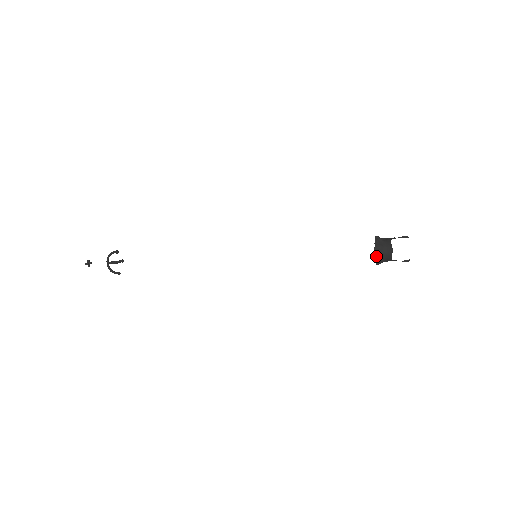
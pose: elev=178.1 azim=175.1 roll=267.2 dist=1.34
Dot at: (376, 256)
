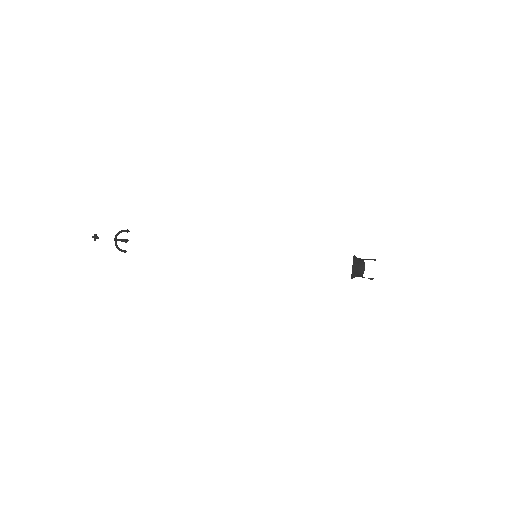
Dot at: (352, 272)
